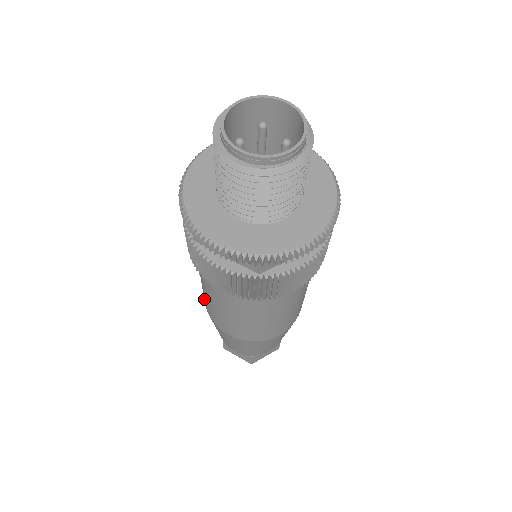
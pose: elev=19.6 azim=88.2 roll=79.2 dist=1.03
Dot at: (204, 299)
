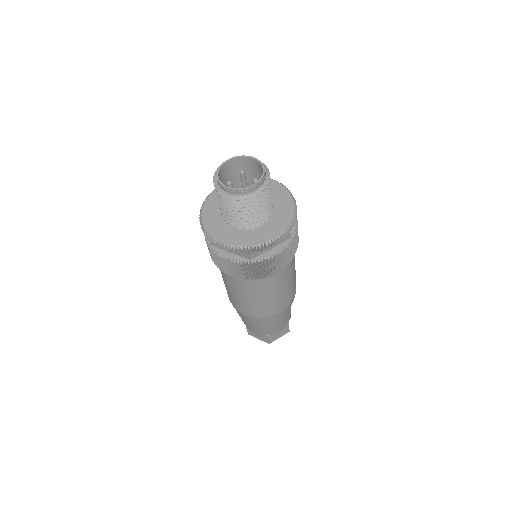
Dot at: occluded
